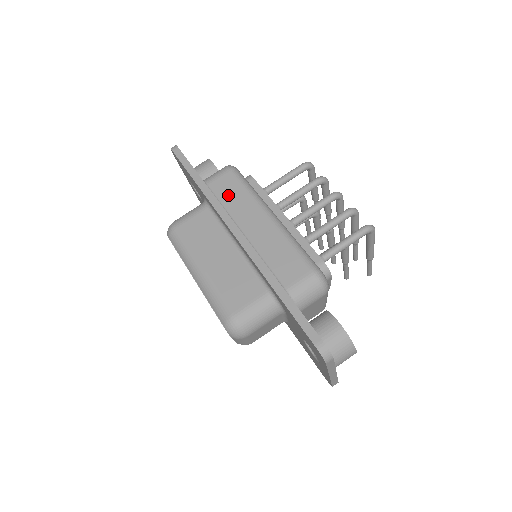
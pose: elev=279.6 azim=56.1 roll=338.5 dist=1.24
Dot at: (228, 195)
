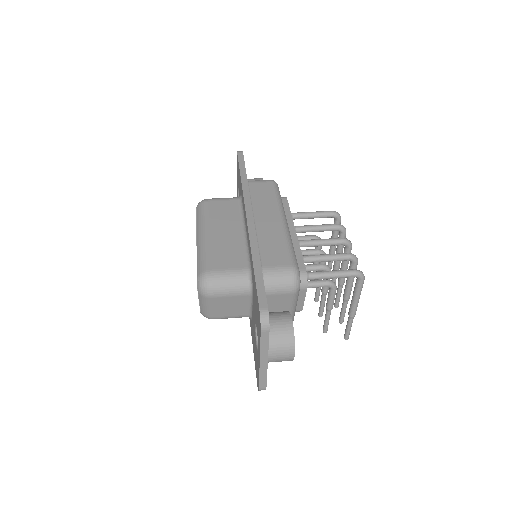
Dot at: (260, 195)
